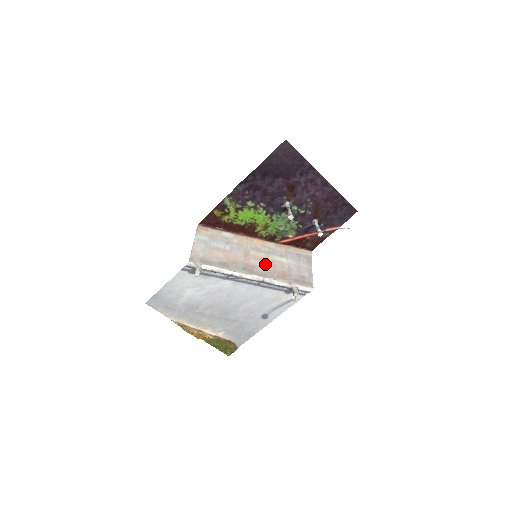
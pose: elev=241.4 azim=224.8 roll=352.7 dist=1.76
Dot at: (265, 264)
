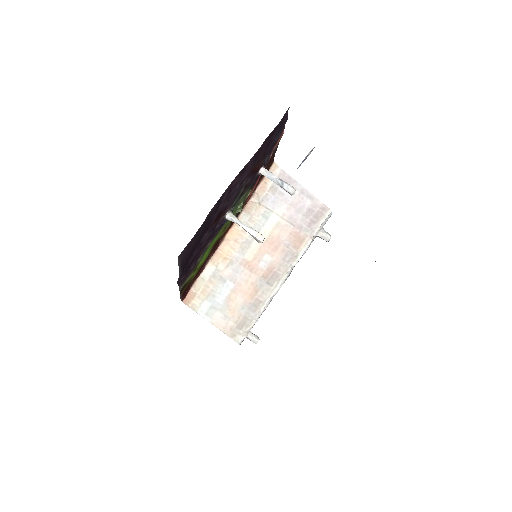
Dot at: (272, 251)
